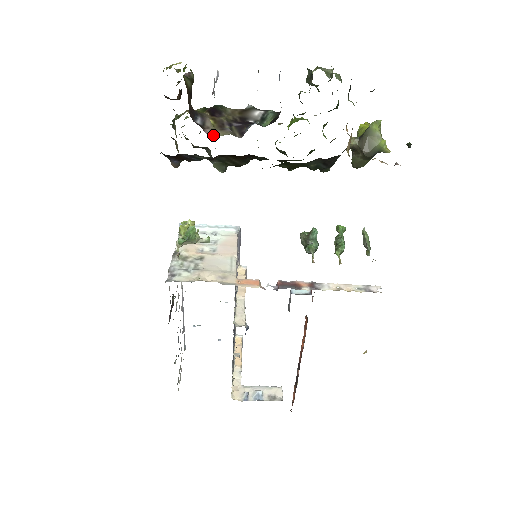
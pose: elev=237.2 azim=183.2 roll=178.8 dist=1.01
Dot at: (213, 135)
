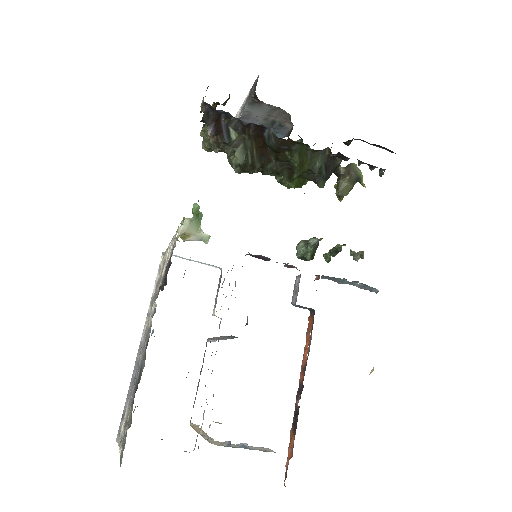
Dot at: occluded
